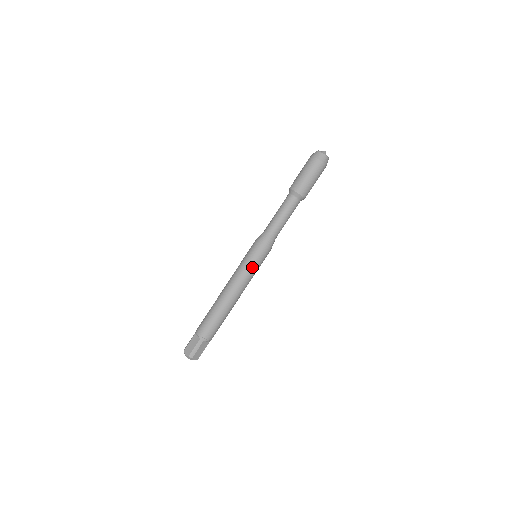
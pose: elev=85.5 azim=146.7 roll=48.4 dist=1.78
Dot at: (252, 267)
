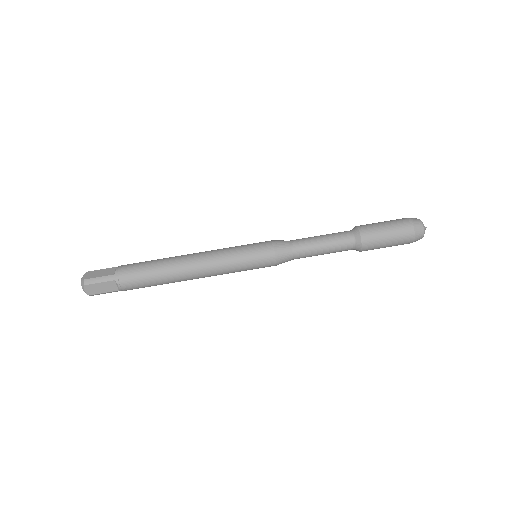
Dot at: (241, 259)
